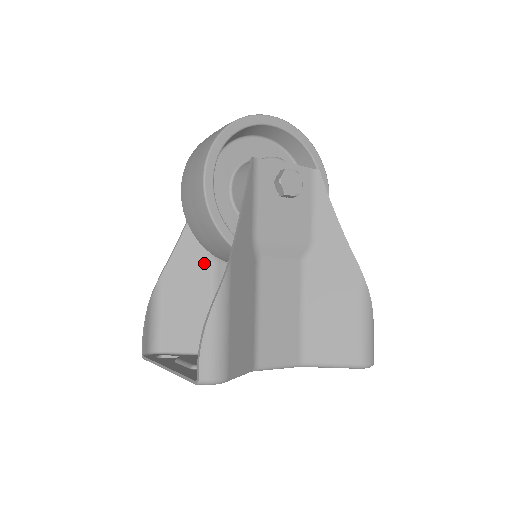
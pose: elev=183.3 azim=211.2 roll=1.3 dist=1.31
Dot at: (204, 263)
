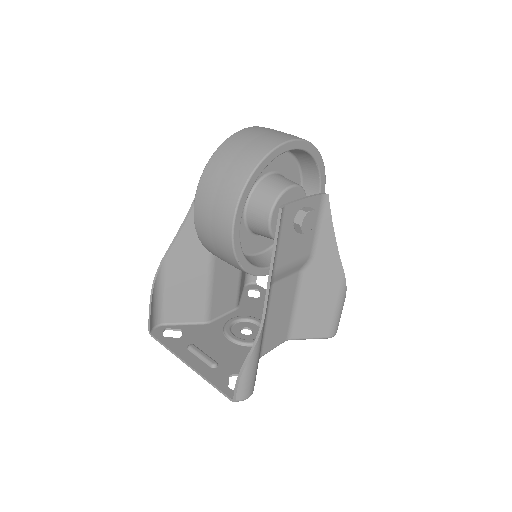
Dot at: (203, 254)
